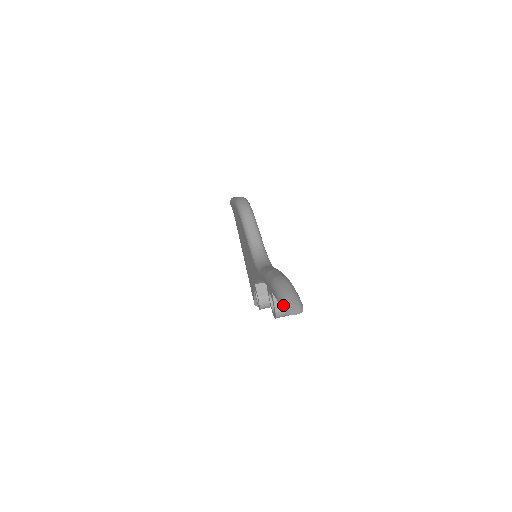
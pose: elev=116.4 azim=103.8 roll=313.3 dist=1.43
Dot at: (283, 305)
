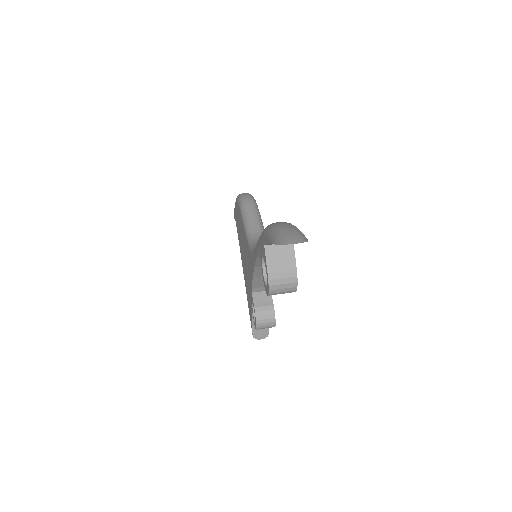
Dot at: (276, 238)
